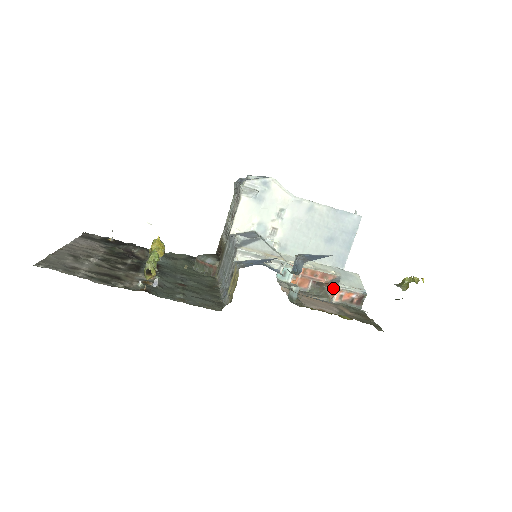
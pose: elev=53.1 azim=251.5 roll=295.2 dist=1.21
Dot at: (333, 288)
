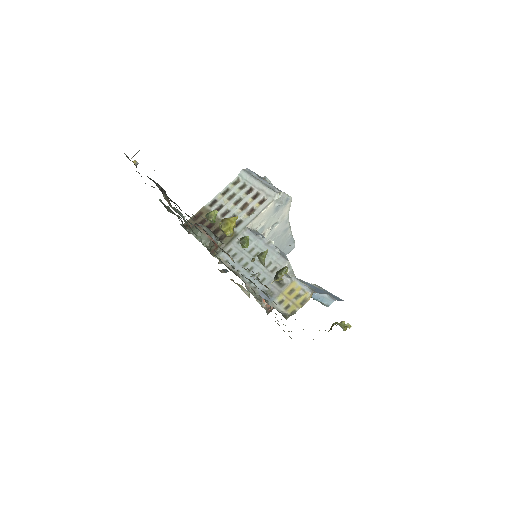
Dot at: occluded
